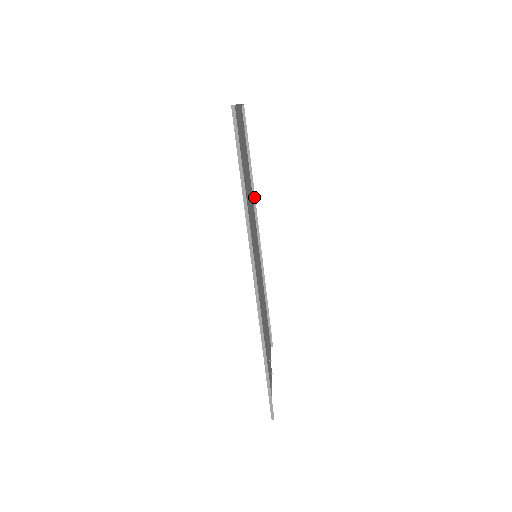
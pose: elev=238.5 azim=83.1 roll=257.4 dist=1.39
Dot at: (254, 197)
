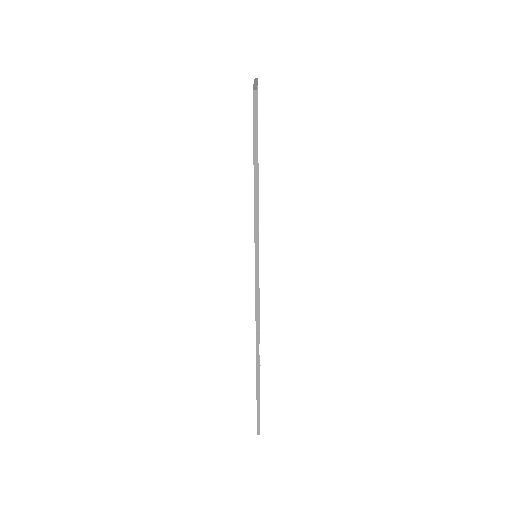
Dot at: occluded
